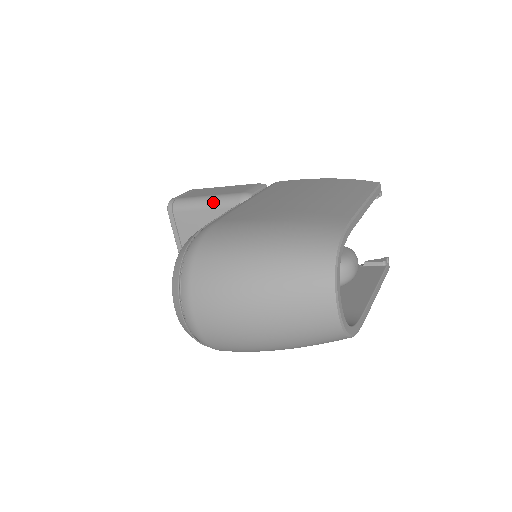
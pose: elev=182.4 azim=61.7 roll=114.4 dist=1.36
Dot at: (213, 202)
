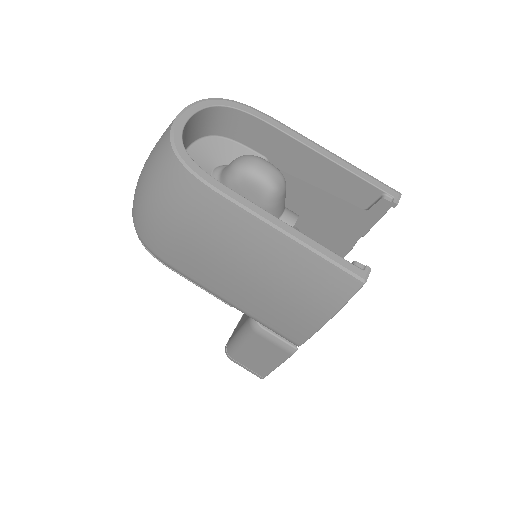
Dot at: occluded
